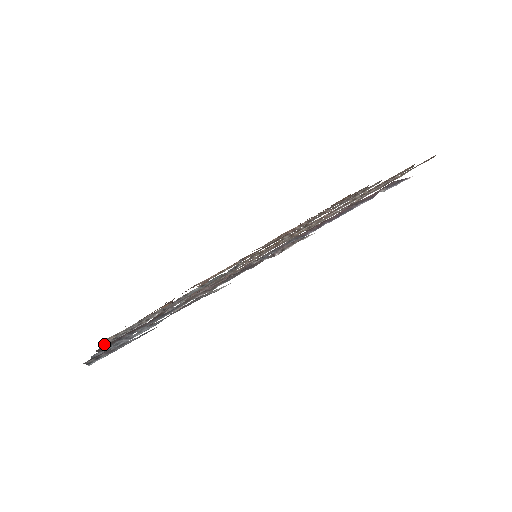
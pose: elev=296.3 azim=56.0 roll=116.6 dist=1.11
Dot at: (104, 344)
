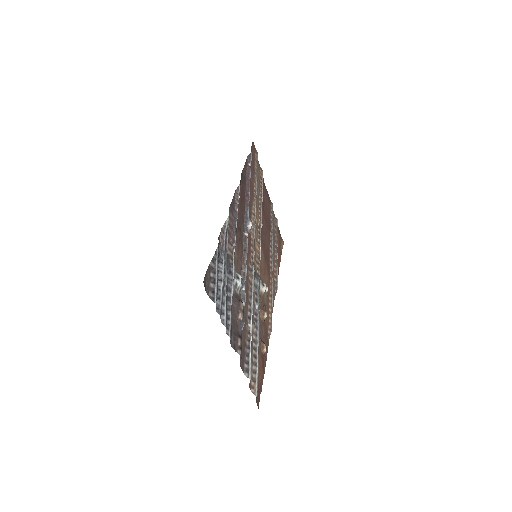
Dot at: (246, 373)
